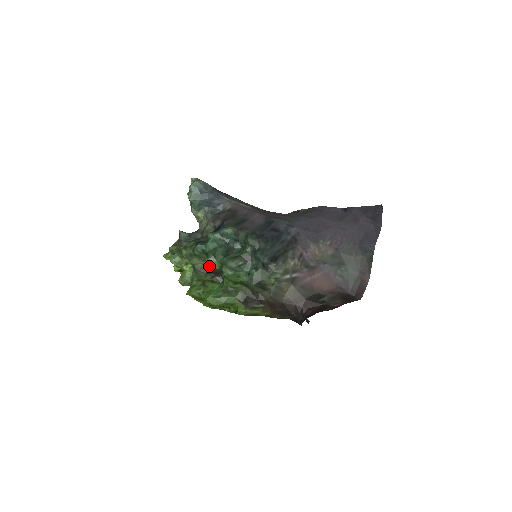
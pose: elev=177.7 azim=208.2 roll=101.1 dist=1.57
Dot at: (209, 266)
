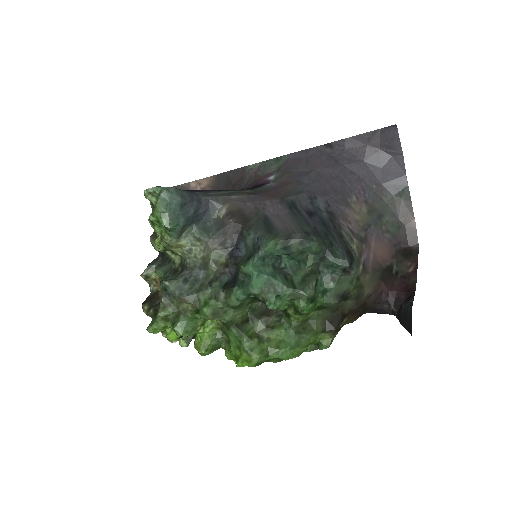
Dot at: (249, 309)
